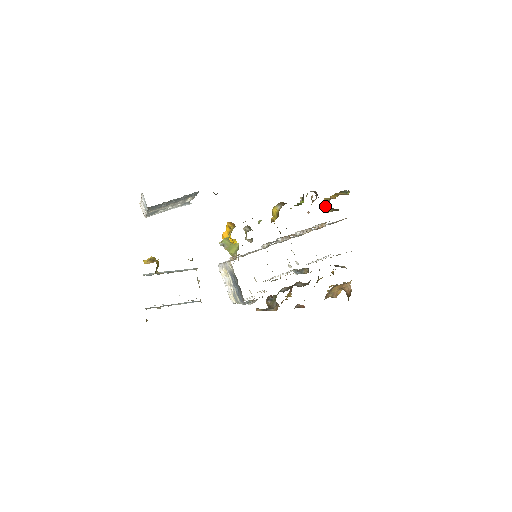
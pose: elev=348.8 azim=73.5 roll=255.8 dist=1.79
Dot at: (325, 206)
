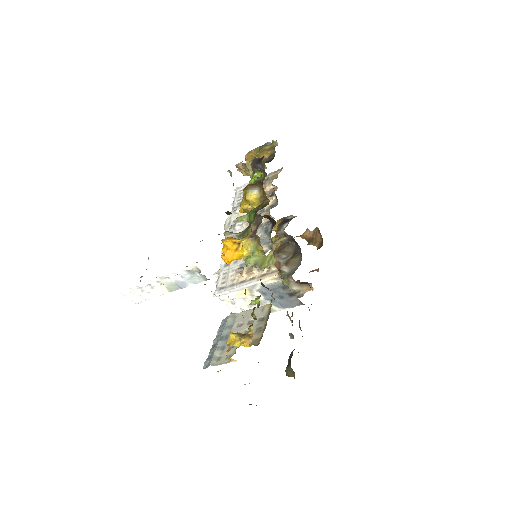
Dot at: occluded
